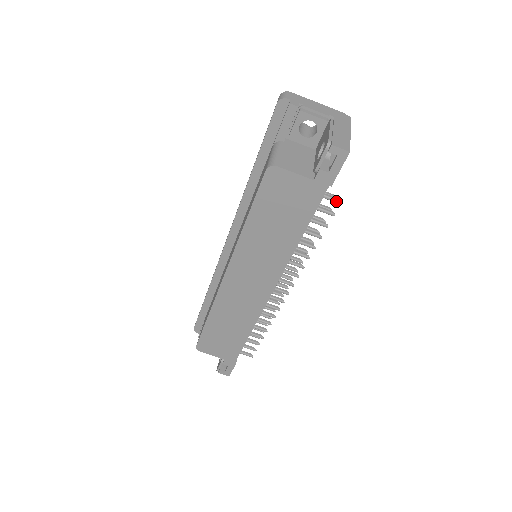
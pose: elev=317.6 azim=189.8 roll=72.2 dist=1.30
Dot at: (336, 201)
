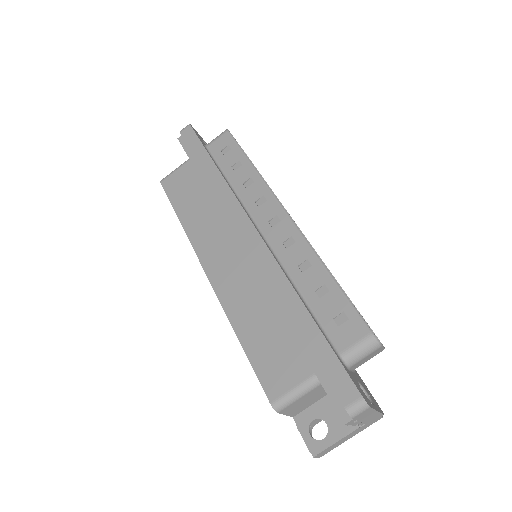
Dot at: occluded
